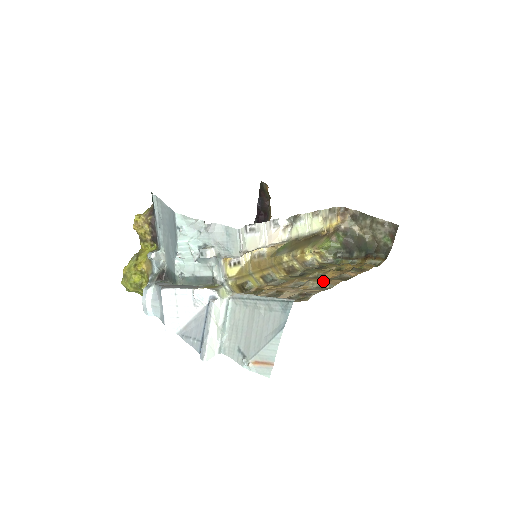
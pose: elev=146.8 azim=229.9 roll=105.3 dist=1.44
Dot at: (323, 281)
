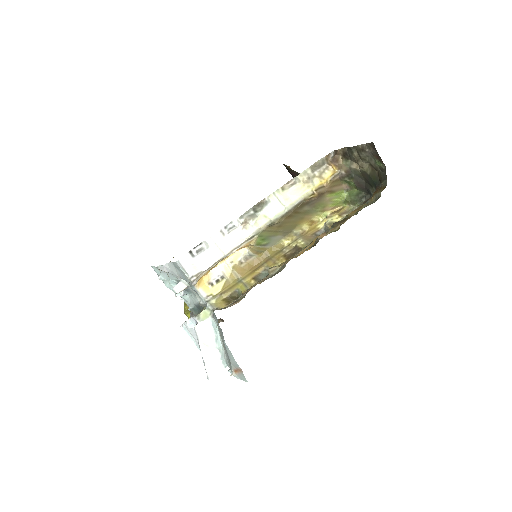
Dot at: occluded
